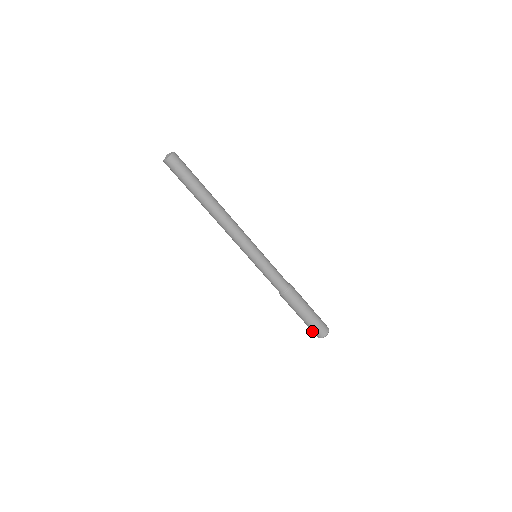
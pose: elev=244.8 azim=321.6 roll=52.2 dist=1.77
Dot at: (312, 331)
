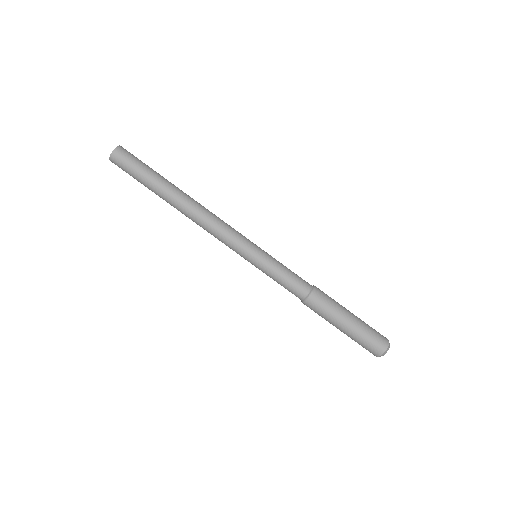
Dot at: occluded
